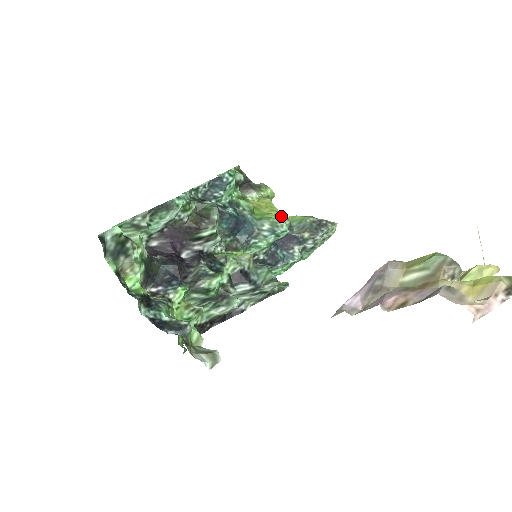
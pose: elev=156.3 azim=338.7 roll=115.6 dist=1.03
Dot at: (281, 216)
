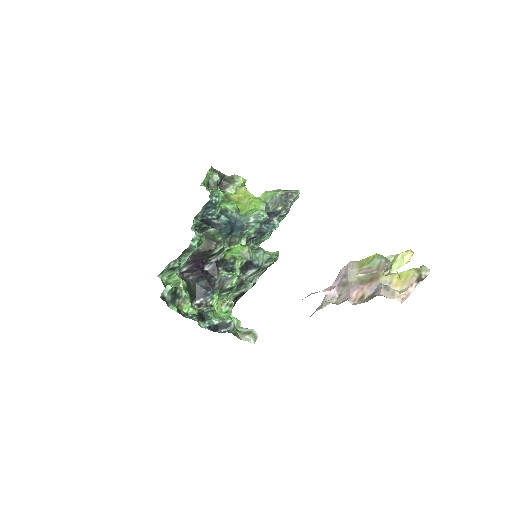
Dot at: (258, 202)
